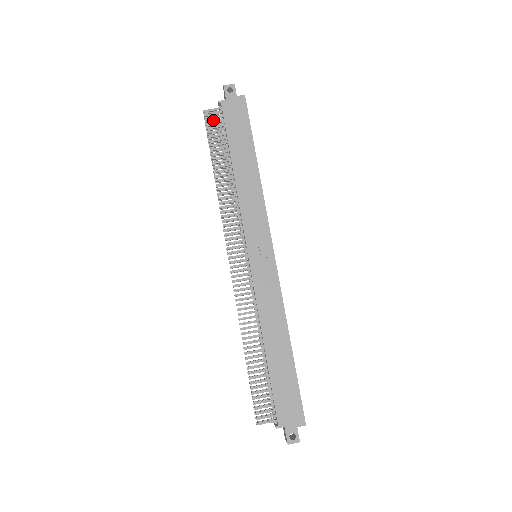
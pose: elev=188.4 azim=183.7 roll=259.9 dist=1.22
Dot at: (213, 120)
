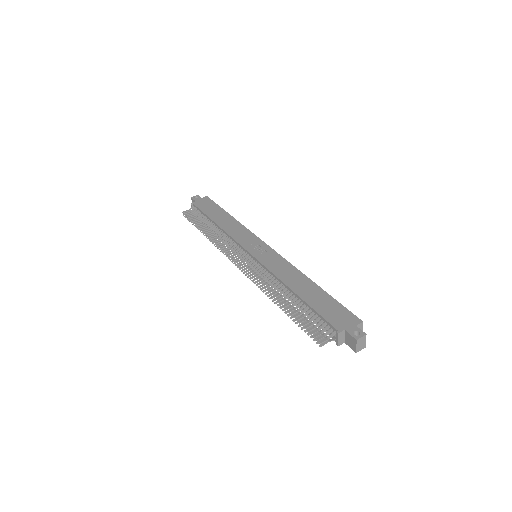
Dot at: (191, 215)
